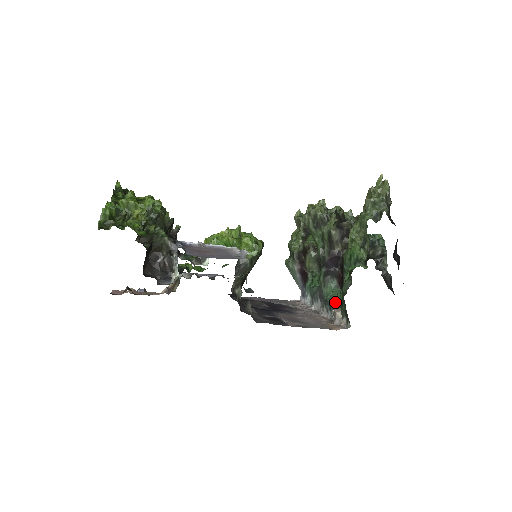
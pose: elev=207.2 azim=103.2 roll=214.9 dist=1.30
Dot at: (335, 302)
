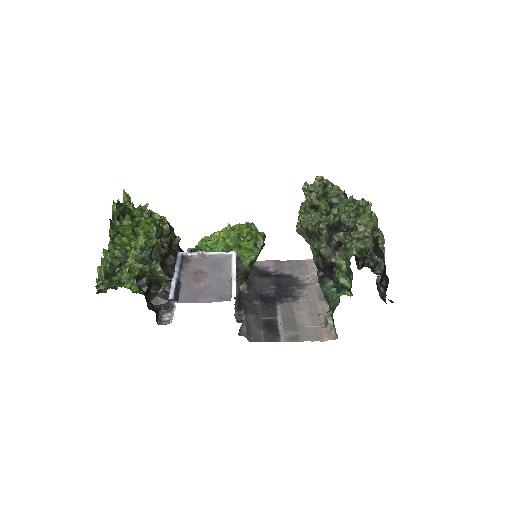
Dot at: (330, 304)
